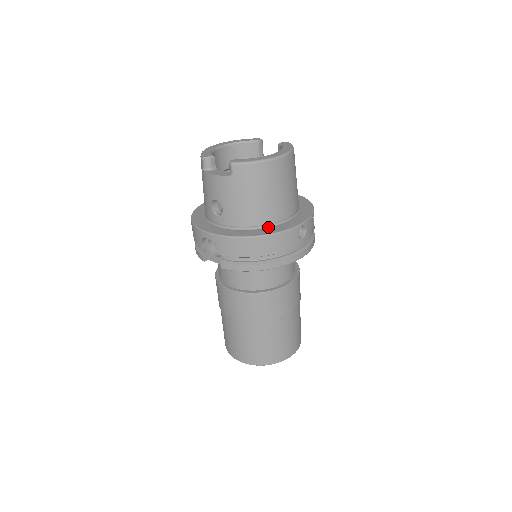
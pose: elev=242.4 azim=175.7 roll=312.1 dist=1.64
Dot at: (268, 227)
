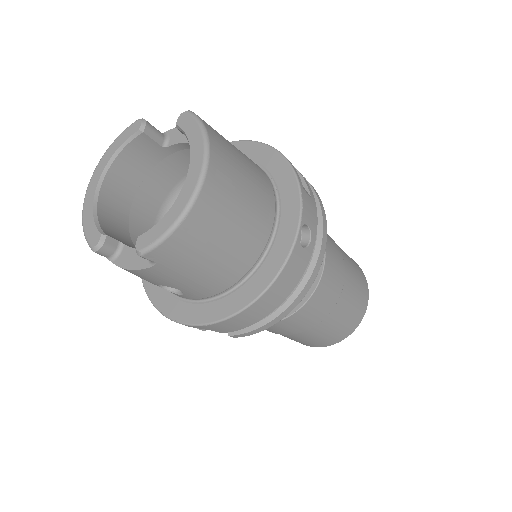
Dot at: (256, 268)
